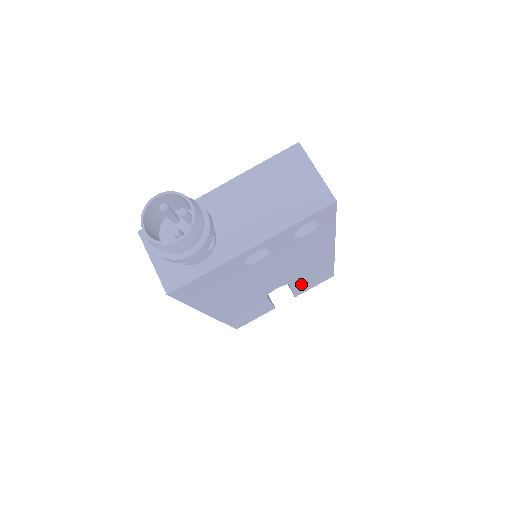
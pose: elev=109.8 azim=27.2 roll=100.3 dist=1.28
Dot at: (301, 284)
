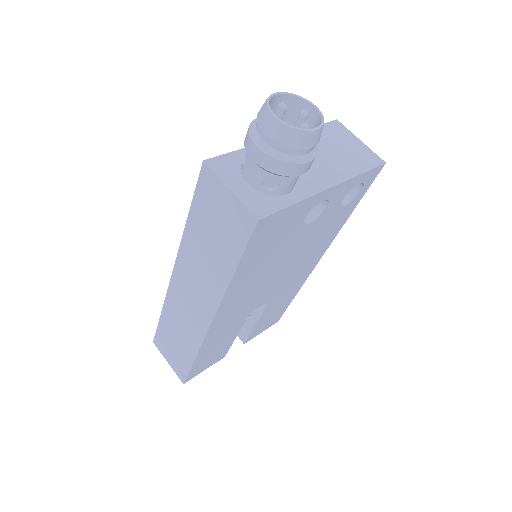
Dot at: (266, 316)
